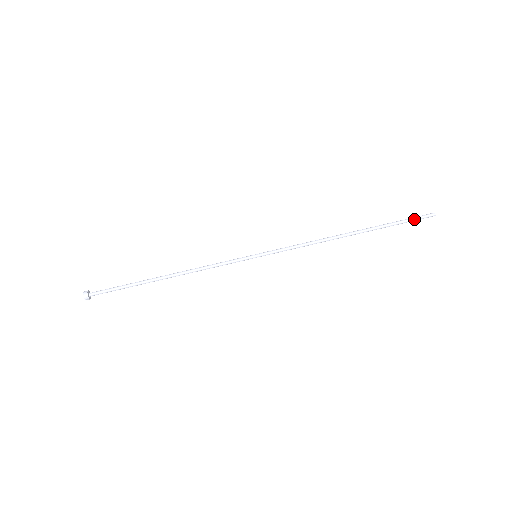
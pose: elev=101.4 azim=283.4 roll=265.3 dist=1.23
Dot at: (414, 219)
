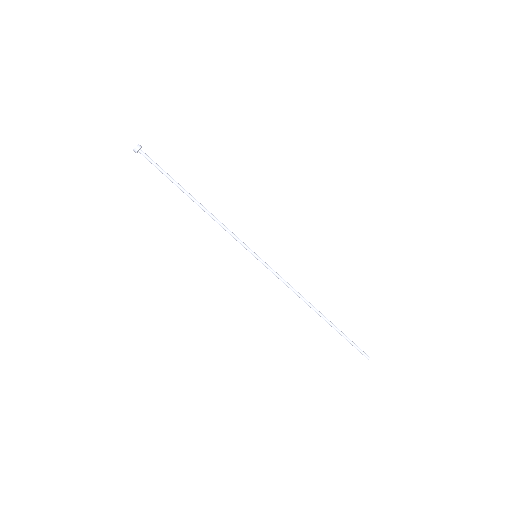
Dot at: (356, 348)
